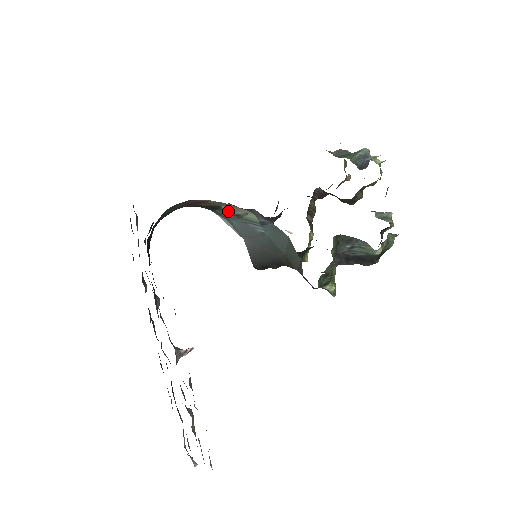
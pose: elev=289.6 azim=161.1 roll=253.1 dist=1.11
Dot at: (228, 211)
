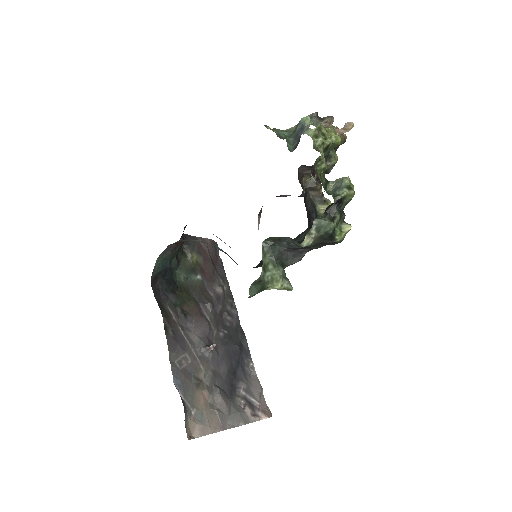
Dot at: occluded
